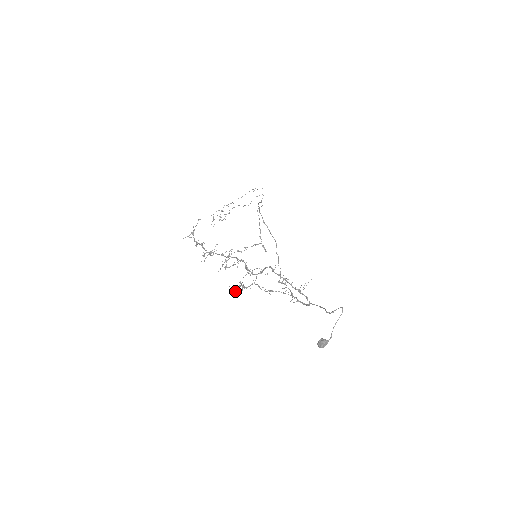
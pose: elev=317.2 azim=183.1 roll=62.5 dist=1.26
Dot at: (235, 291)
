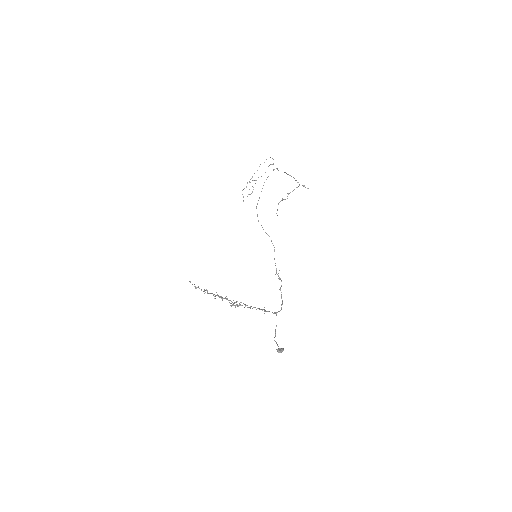
Dot at: occluded
